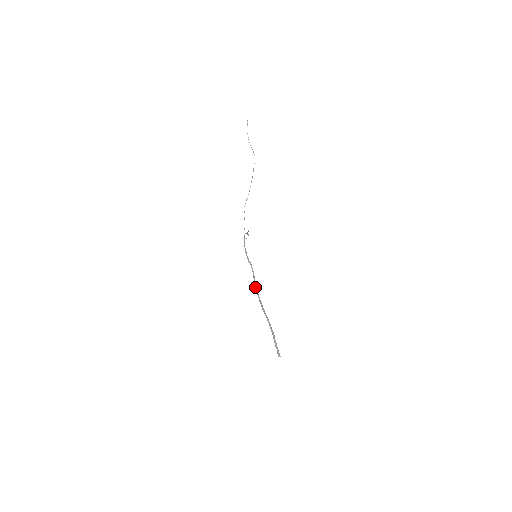
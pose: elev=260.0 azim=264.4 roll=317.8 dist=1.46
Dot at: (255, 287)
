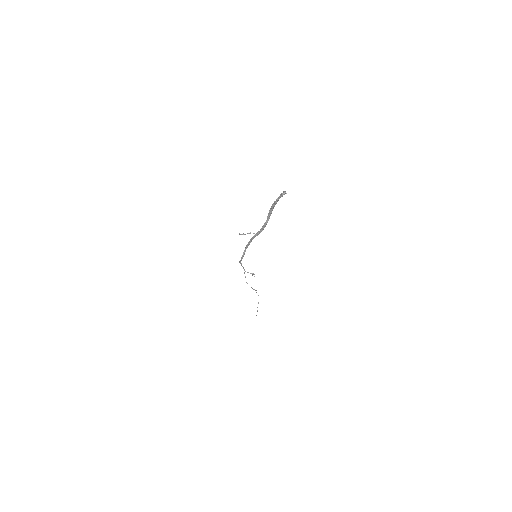
Dot at: (251, 239)
